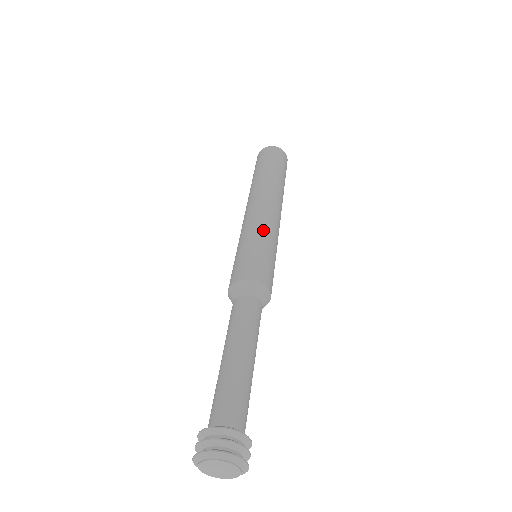
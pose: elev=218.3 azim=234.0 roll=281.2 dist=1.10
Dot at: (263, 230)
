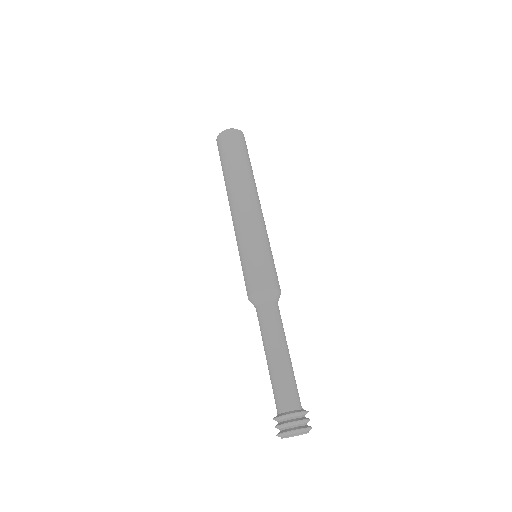
Dot at: (261, 235)
